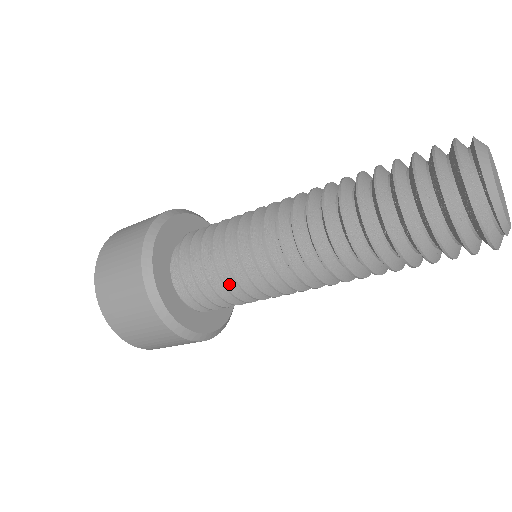
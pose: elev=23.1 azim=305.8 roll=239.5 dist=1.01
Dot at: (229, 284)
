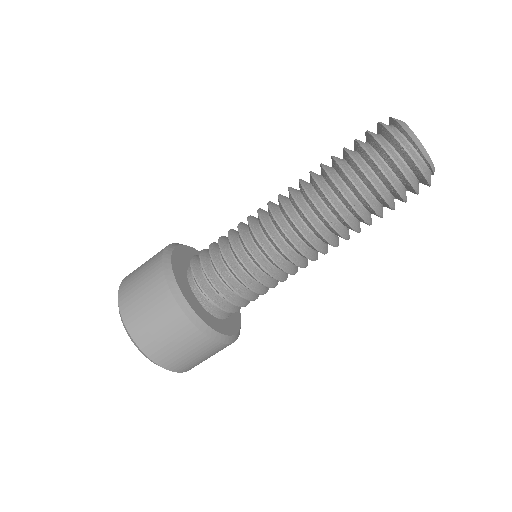
Dot at: (254, 287)
